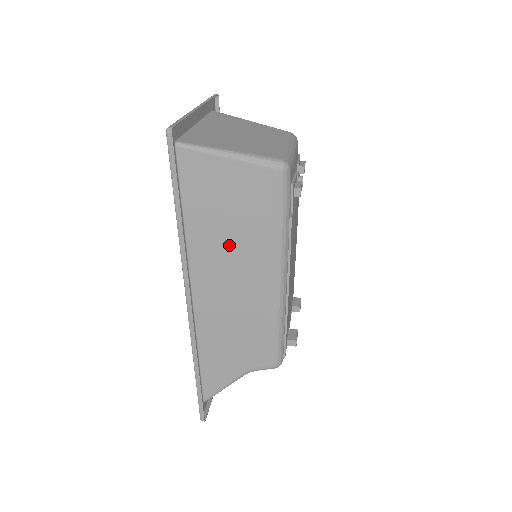
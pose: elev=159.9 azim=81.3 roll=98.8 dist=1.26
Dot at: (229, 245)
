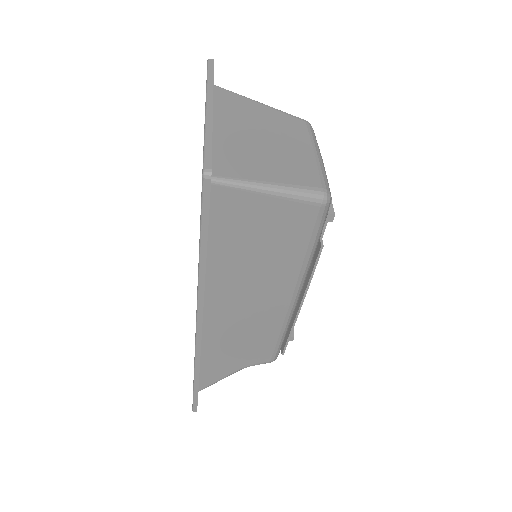
Dot at: (249, 273)
